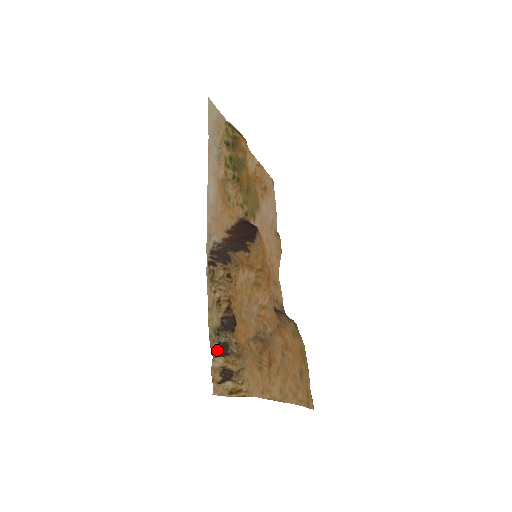
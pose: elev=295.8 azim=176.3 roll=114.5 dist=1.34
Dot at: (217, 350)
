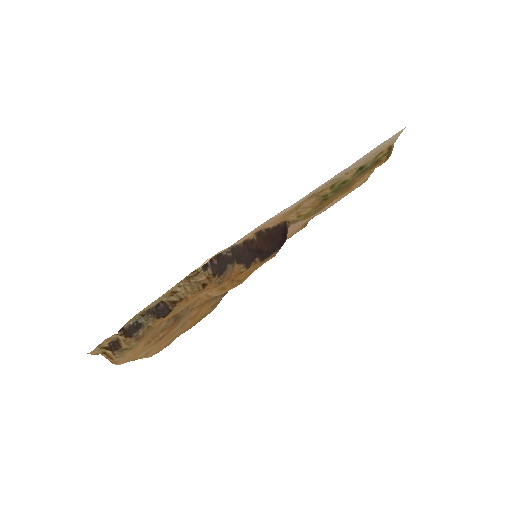
Dot at: (127, 328)
